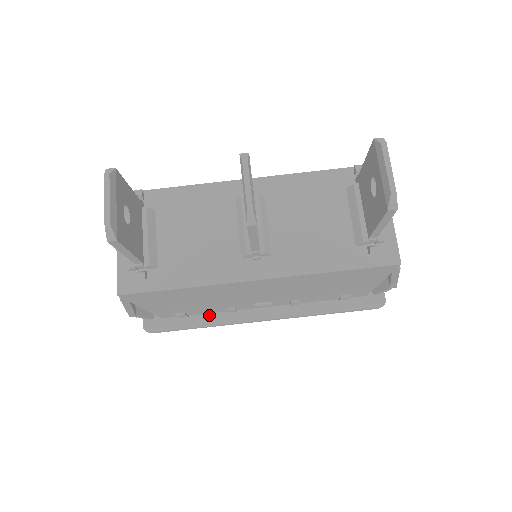
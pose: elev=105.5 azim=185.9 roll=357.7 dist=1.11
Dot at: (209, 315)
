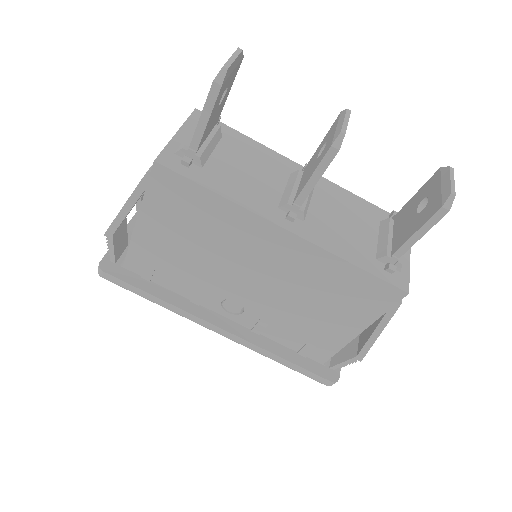
Dot at: (170, 292)
